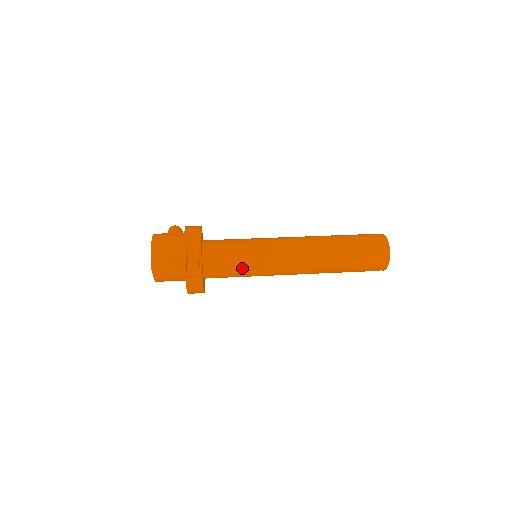
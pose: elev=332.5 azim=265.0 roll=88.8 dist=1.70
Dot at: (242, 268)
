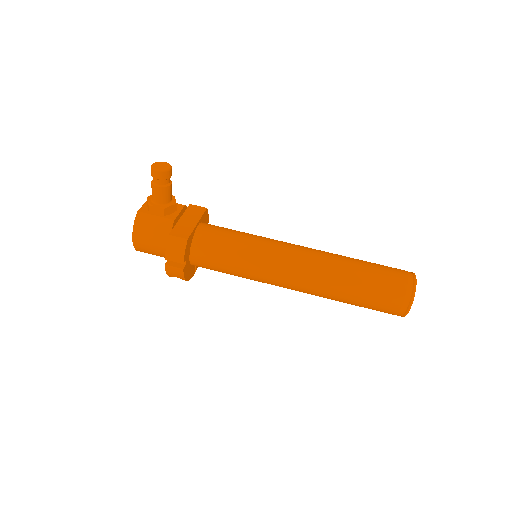
Dot at: occluded
